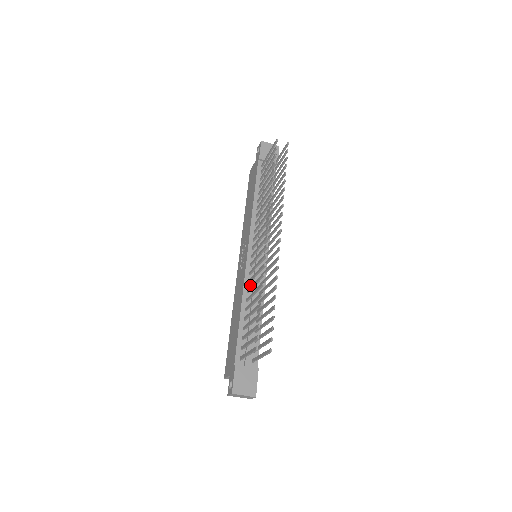
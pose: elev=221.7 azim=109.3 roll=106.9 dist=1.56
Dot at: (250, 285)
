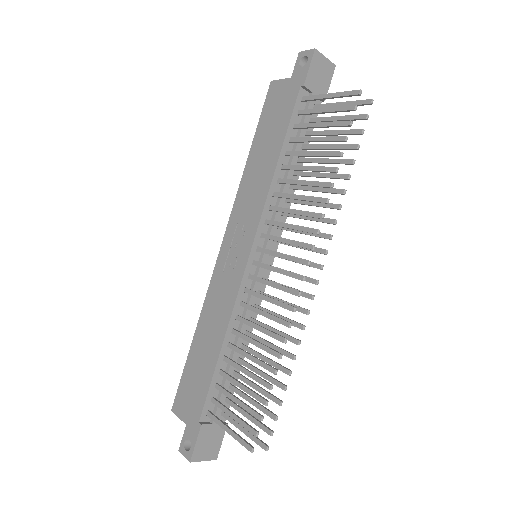
Dot at: (241, 308)
